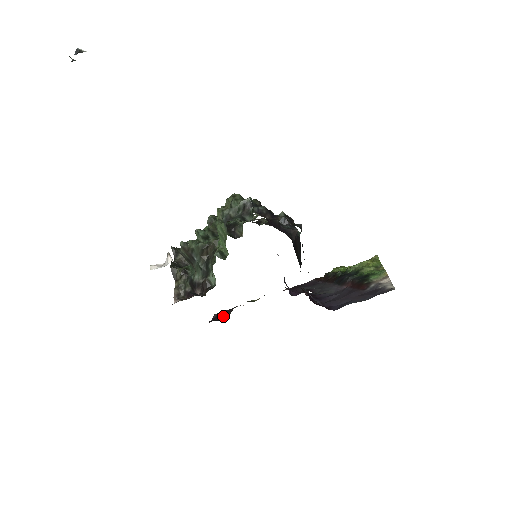
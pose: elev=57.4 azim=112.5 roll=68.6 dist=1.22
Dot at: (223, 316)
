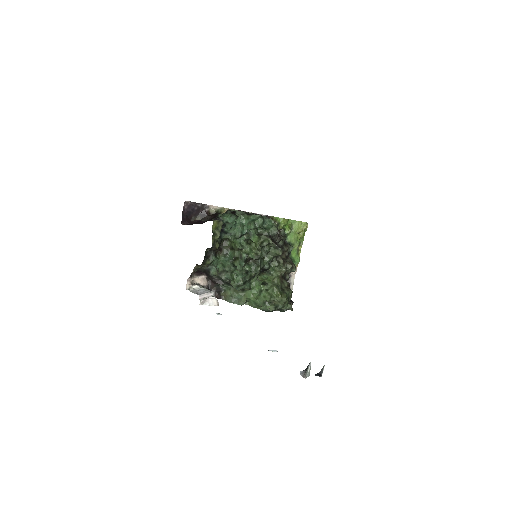
Dot at: (193, 215)
